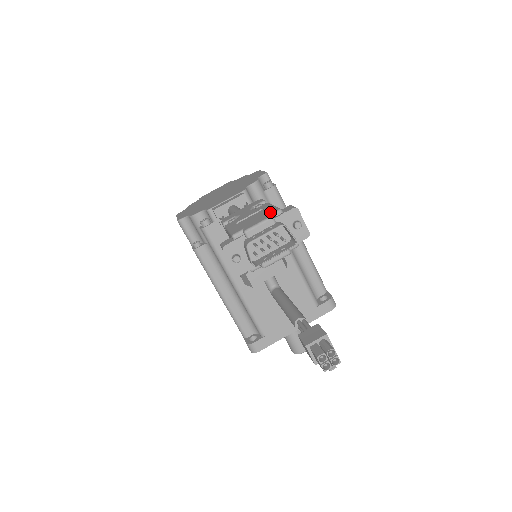
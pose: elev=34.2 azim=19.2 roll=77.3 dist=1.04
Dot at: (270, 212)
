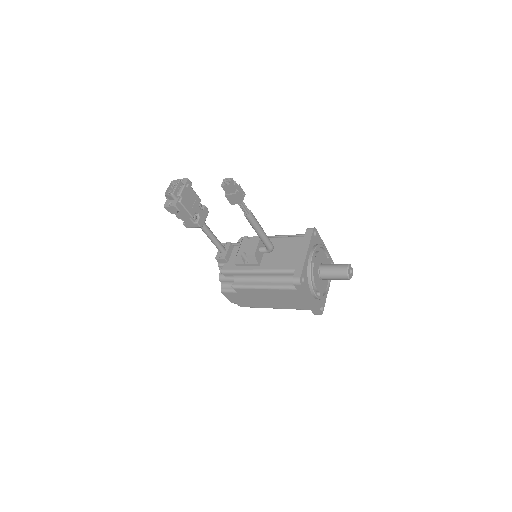
Dot at: occluded
